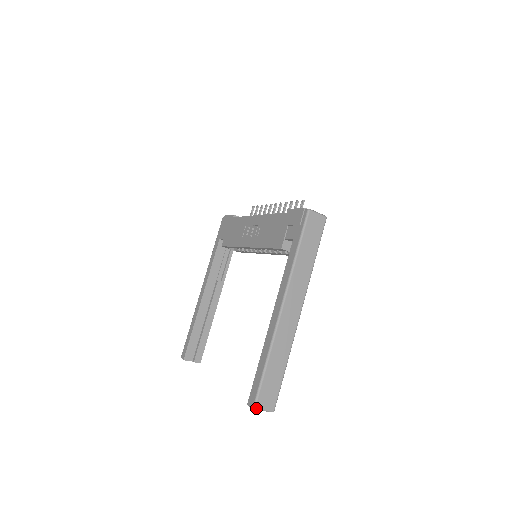
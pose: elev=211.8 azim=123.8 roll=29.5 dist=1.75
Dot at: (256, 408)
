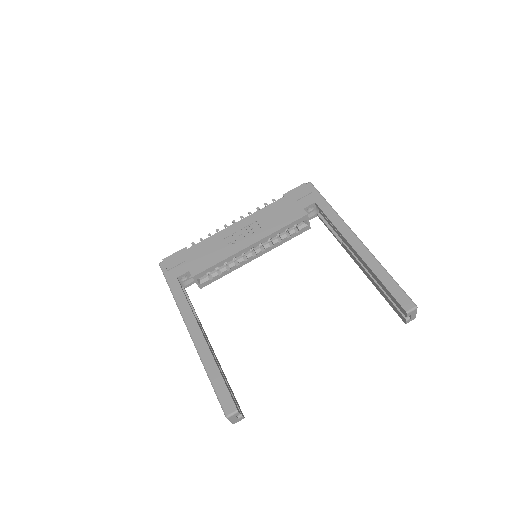
Dot at: (417, 307)
